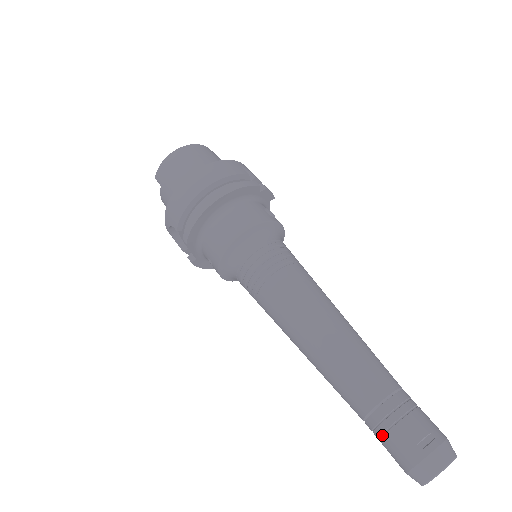
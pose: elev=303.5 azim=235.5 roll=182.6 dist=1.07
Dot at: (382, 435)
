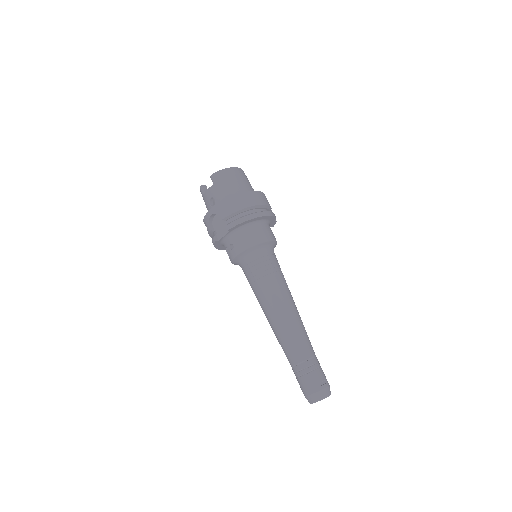
Dot at: (304, 375)
